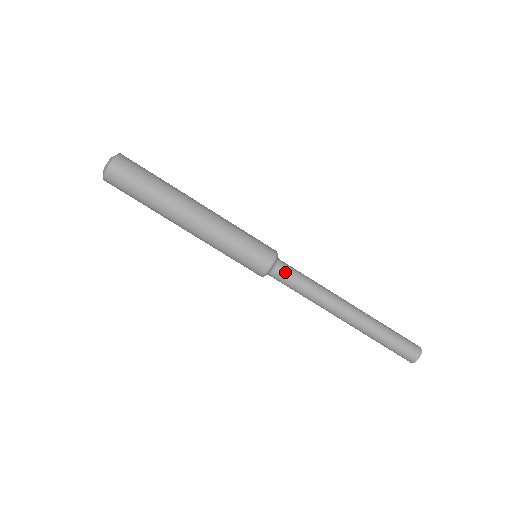
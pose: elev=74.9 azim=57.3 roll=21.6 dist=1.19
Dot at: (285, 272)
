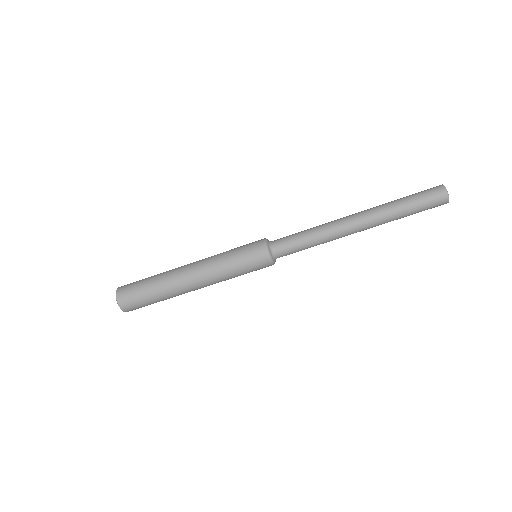
Dot at: (282, 246)
